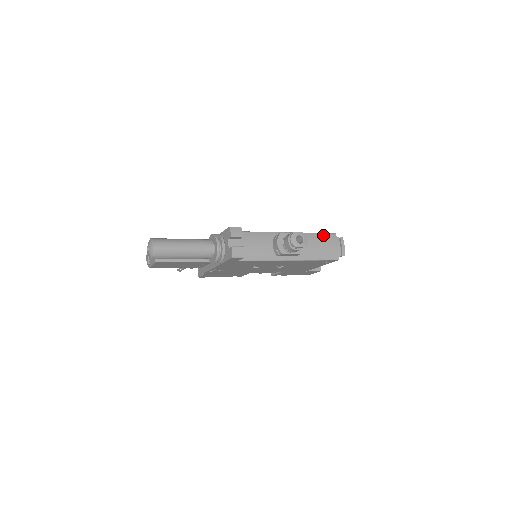
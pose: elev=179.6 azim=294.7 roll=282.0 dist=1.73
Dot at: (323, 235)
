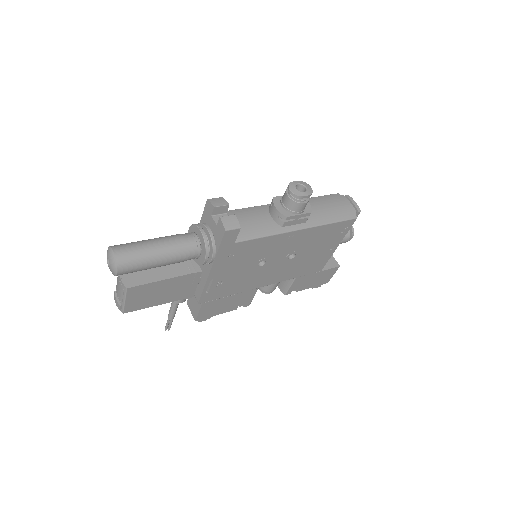
Dot at: (325, 197)
